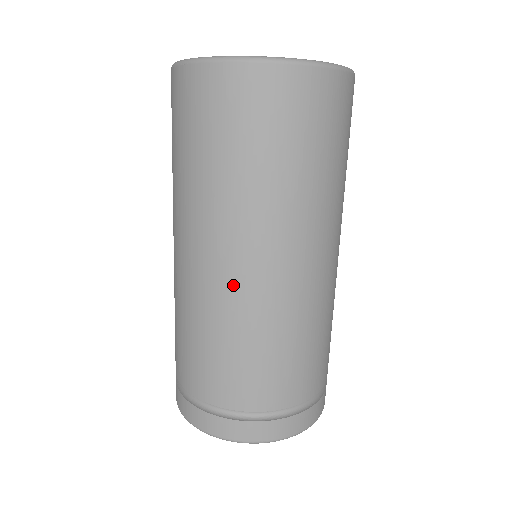
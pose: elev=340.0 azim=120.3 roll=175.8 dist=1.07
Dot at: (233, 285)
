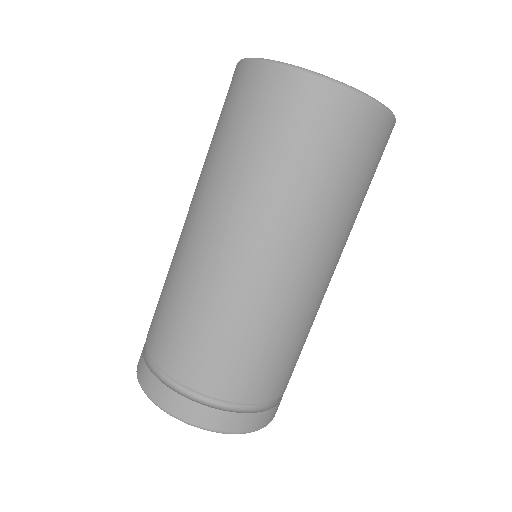
Dot at: (182, 239)
